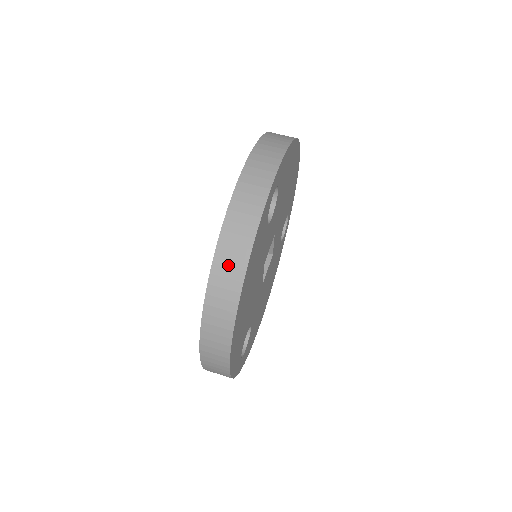
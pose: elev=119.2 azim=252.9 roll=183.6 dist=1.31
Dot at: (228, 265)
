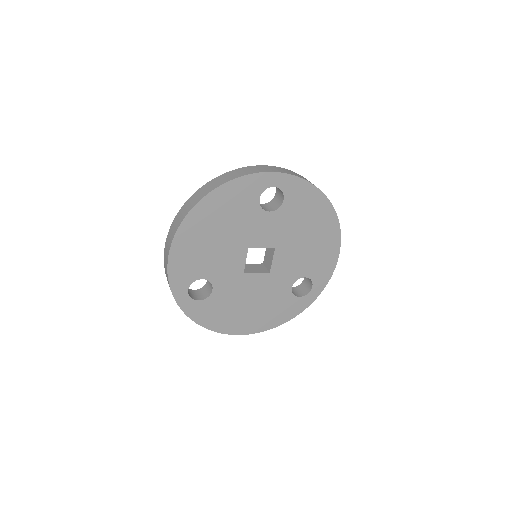
Dot at: (213, 184)
